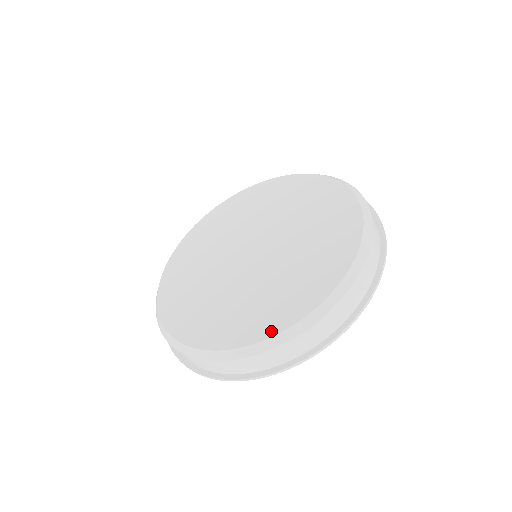
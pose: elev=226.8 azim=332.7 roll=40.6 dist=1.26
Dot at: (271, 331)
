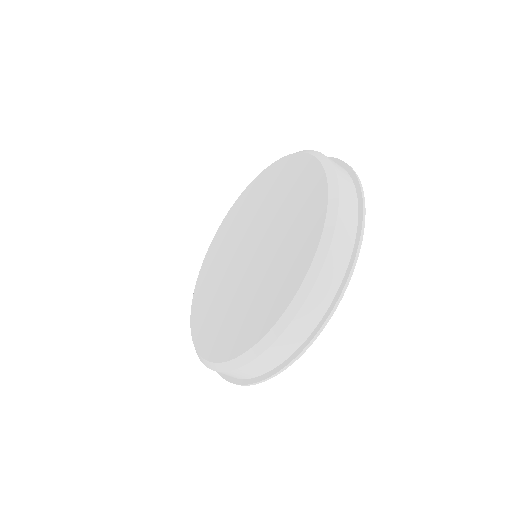
Dot at: (297, 284)
